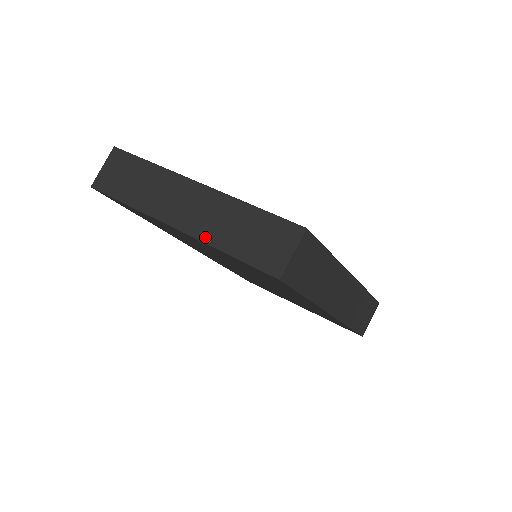
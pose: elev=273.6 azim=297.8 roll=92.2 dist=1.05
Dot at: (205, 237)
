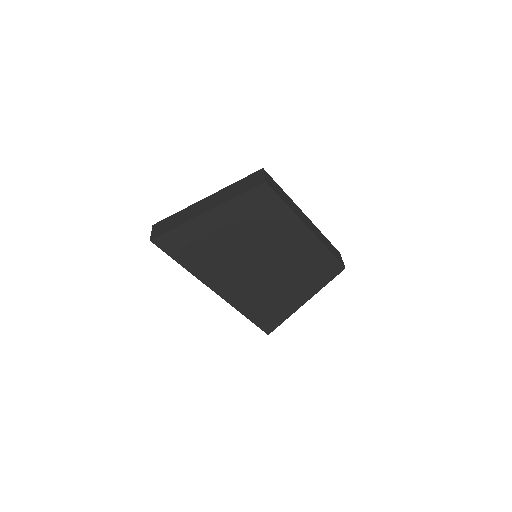
Dot at: (223, 202)
